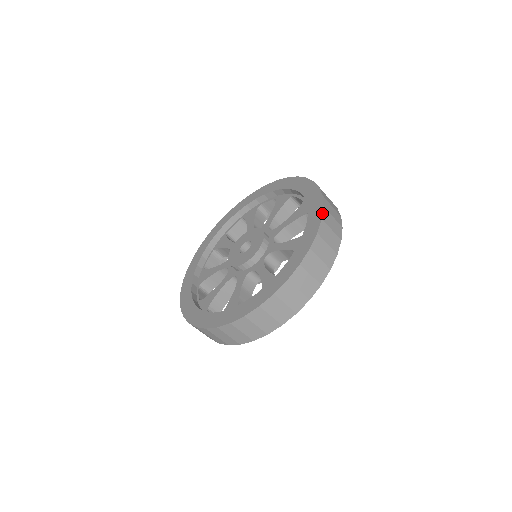
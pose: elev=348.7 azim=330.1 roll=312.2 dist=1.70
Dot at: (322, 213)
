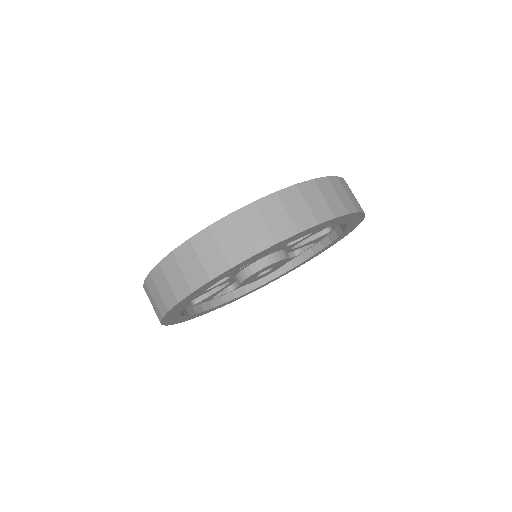
Dot at: (263, 197)
